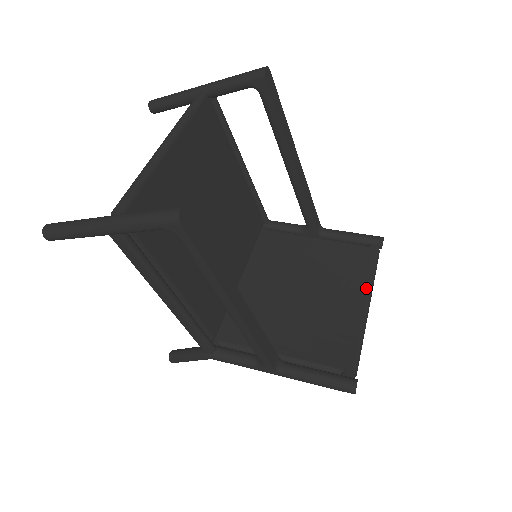
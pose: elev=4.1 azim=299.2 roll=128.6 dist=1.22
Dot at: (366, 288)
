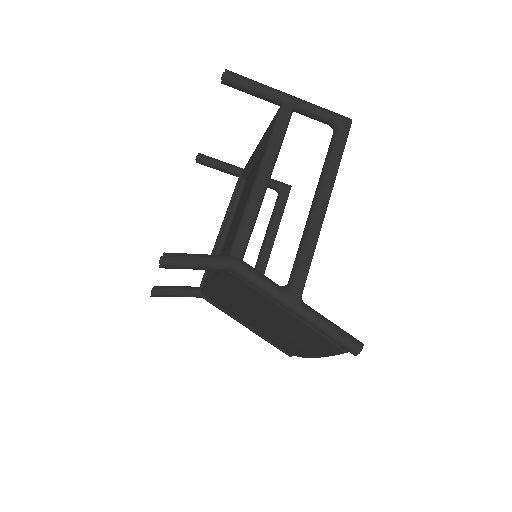
Dot at: occluded
